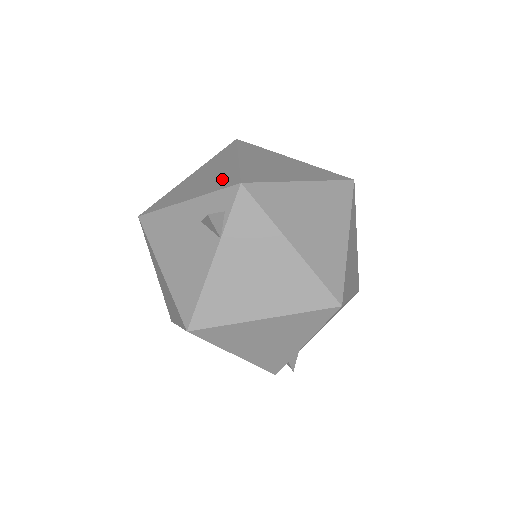
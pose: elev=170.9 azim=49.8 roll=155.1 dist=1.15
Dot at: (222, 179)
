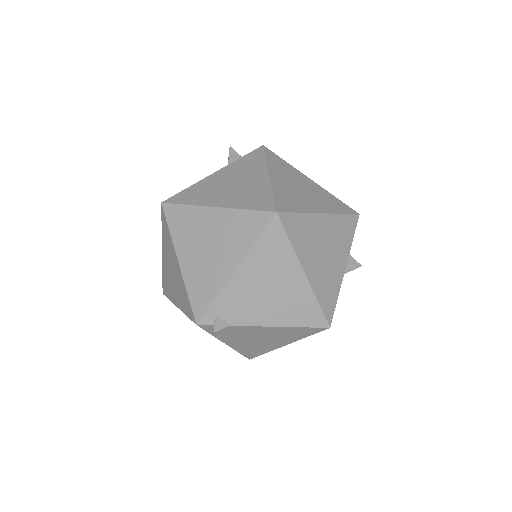
Dot at: occluded
